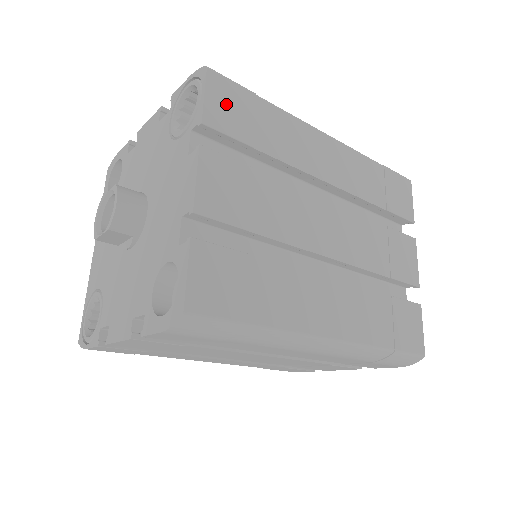
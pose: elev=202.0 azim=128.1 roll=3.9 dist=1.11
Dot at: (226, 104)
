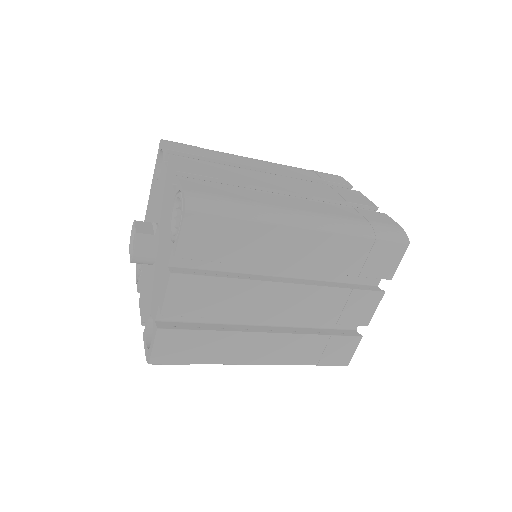
Dot at: (200, 236)
